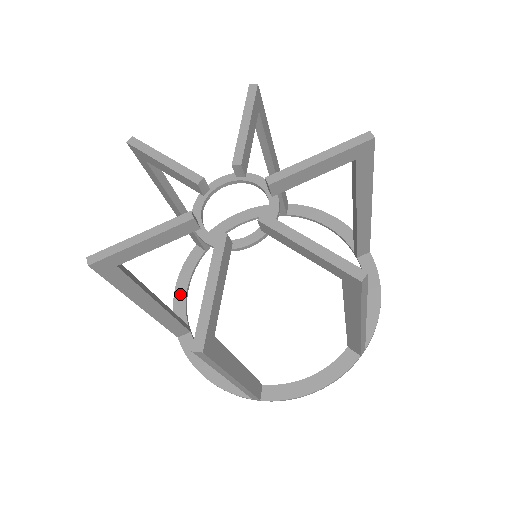
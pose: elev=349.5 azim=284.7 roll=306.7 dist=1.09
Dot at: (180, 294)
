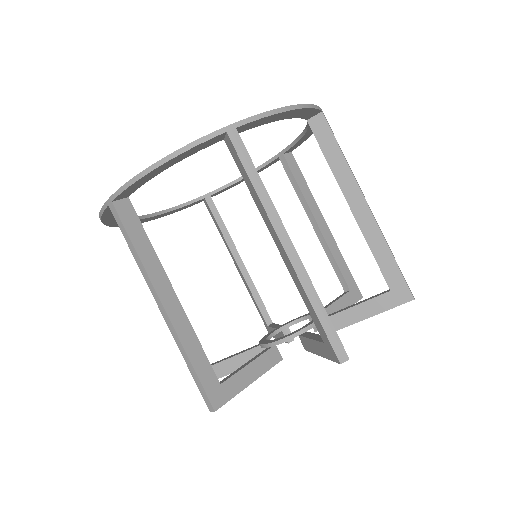
Dot at: (113, 222)
